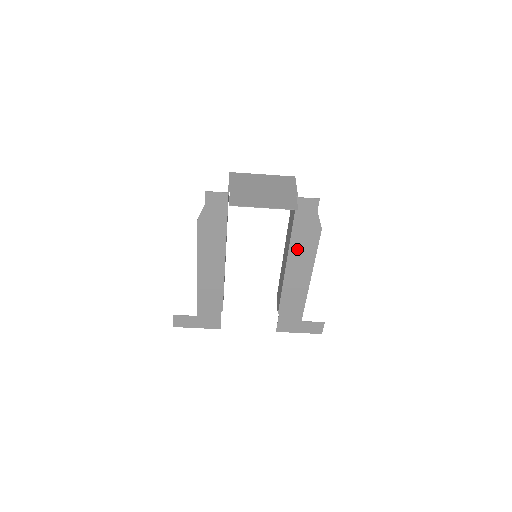
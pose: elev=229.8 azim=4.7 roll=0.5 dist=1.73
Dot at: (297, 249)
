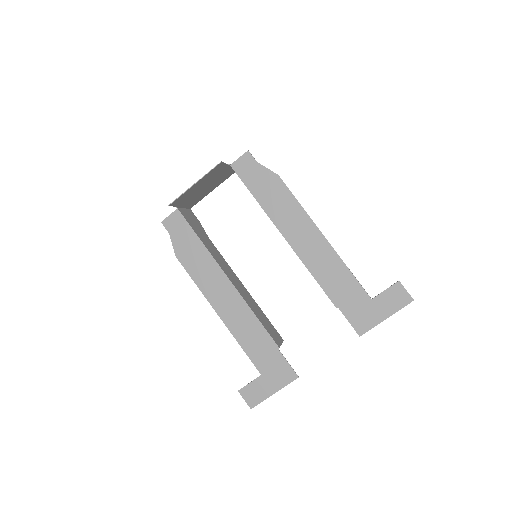
Dot at: (278, 214)
